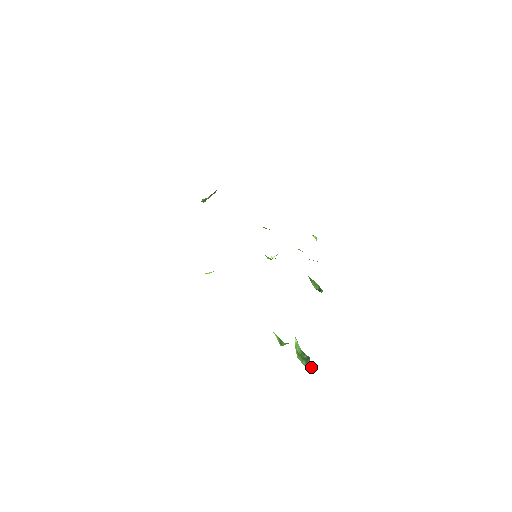
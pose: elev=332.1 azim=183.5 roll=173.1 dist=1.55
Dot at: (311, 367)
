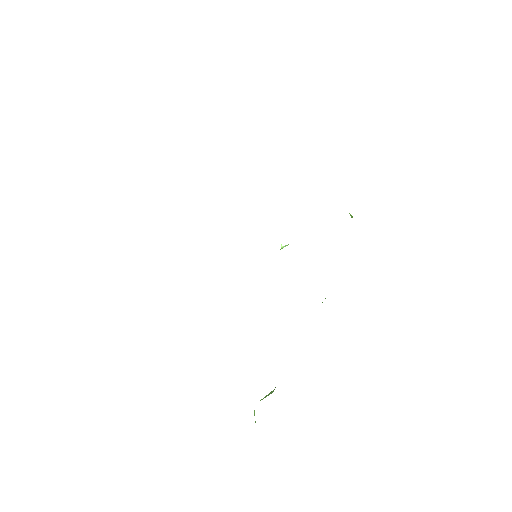
Dot at: occluded
